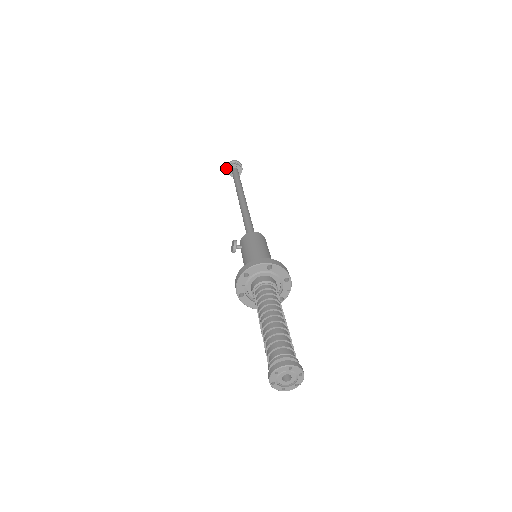
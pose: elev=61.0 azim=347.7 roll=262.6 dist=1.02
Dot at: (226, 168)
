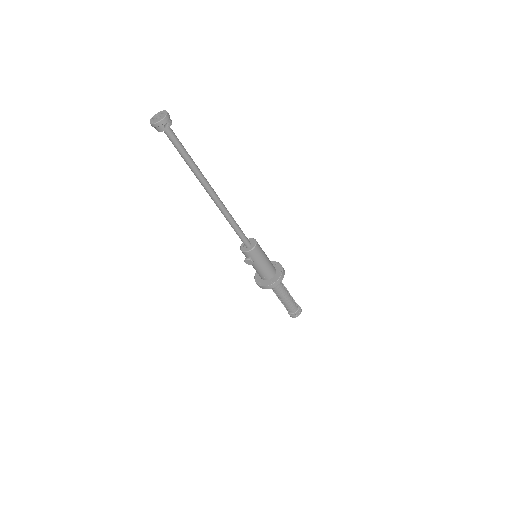
Dot at: (156, 127)
